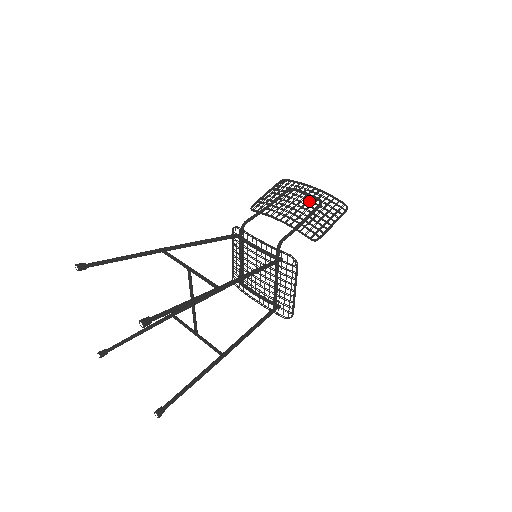
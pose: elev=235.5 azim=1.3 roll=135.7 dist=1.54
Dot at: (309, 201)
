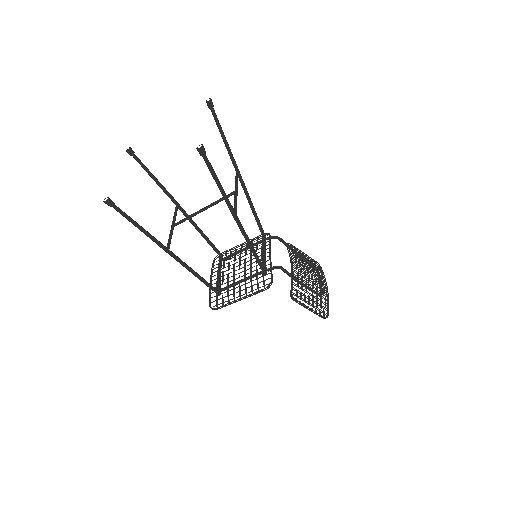
Dot at: (316, 286)
